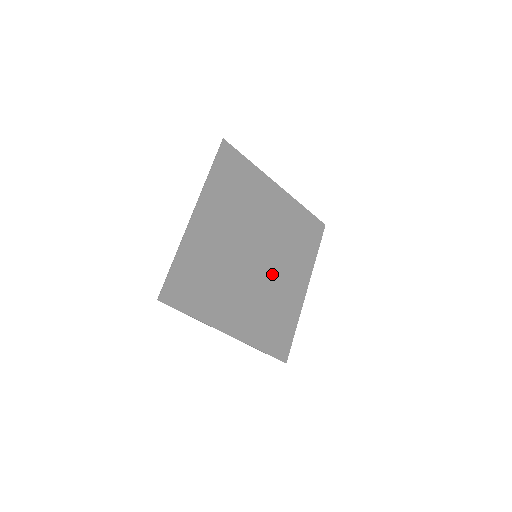
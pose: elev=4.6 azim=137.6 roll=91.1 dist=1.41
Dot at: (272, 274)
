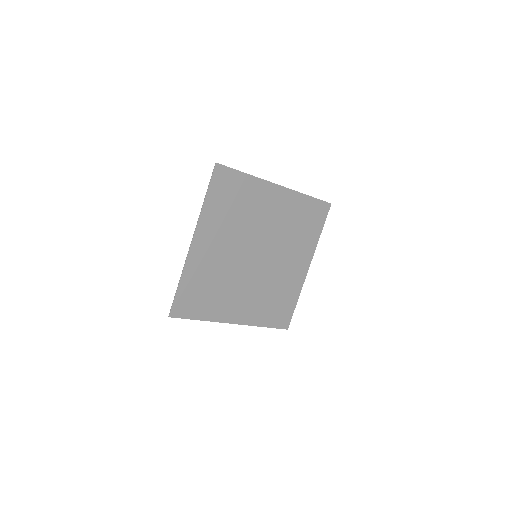
Dot at: (273, 266)
